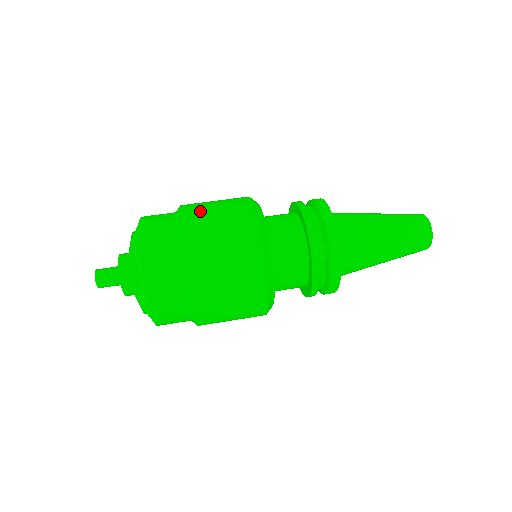
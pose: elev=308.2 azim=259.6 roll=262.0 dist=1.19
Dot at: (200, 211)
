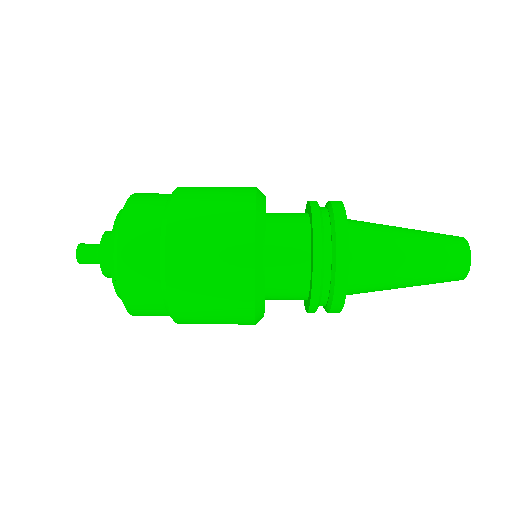
Dot at: occluded
